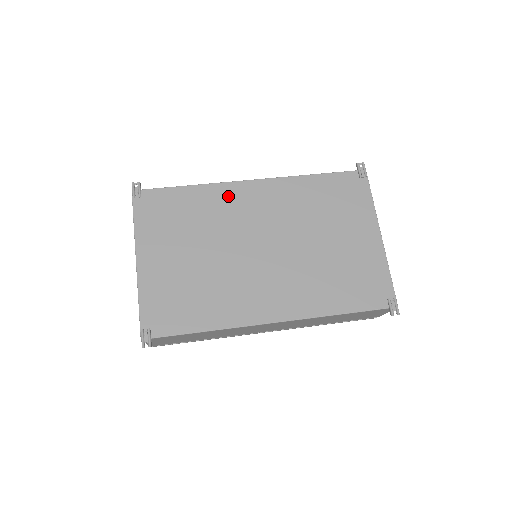
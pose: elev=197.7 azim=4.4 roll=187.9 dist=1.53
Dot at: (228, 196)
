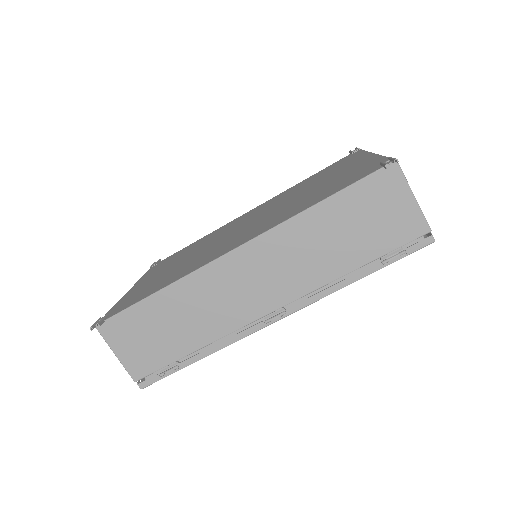
Dot at: (225, 227)
